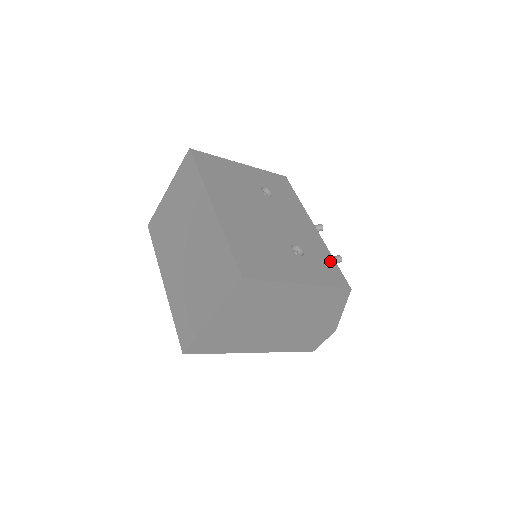
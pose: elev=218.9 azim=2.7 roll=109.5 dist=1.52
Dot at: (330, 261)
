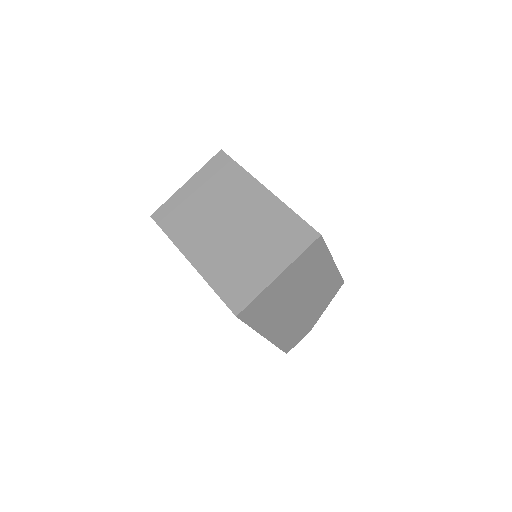
Dot at: occluded
